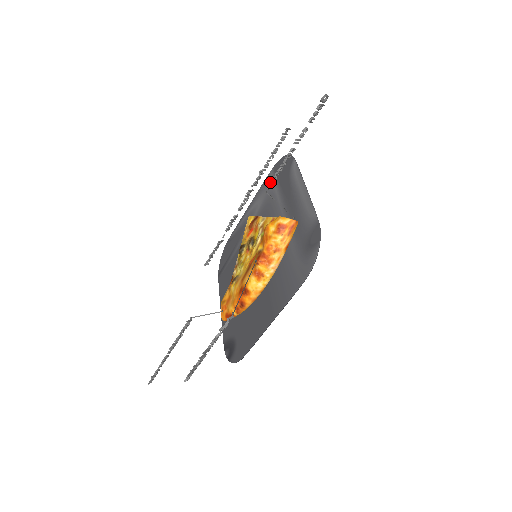
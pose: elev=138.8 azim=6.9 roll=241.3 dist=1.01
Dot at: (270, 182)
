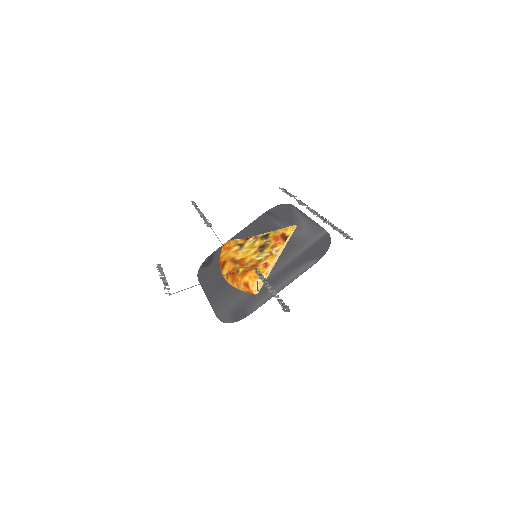
Dot at: (257, 273)
